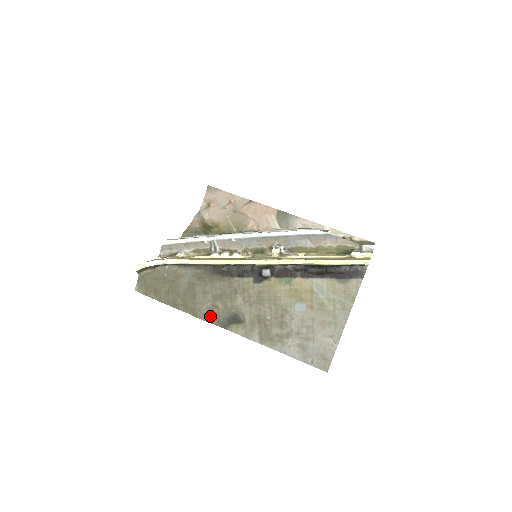
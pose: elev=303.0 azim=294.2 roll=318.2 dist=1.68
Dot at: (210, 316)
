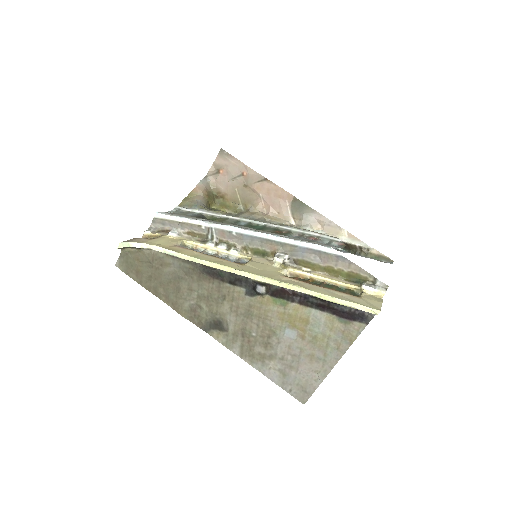
Dot at: (192, 315)
